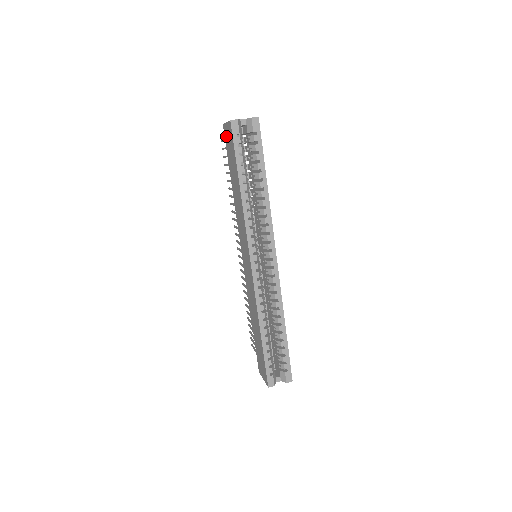
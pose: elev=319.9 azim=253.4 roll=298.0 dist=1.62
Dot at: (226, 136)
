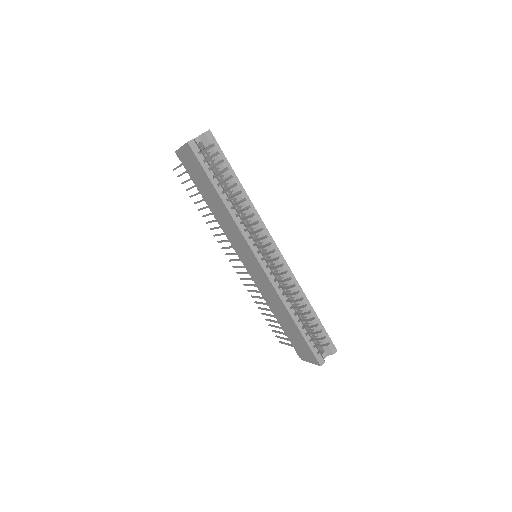
Dot at: (184, 160)
